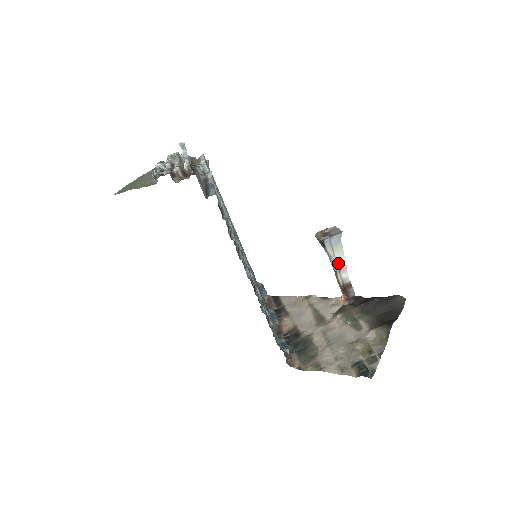
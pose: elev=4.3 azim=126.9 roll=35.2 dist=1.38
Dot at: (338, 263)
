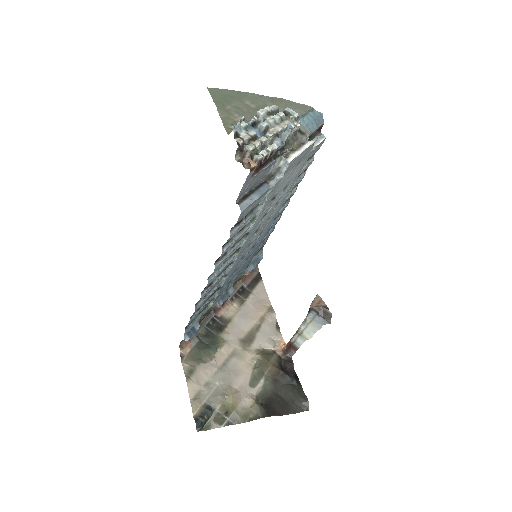
Dot at: (304, 331)
